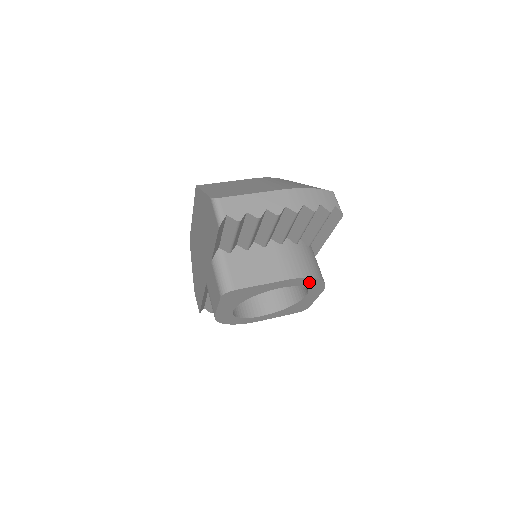
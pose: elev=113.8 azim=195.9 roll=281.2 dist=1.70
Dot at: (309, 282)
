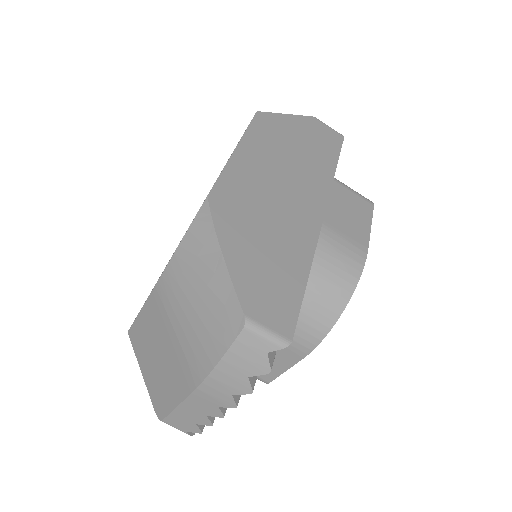
Dot at: occluded
